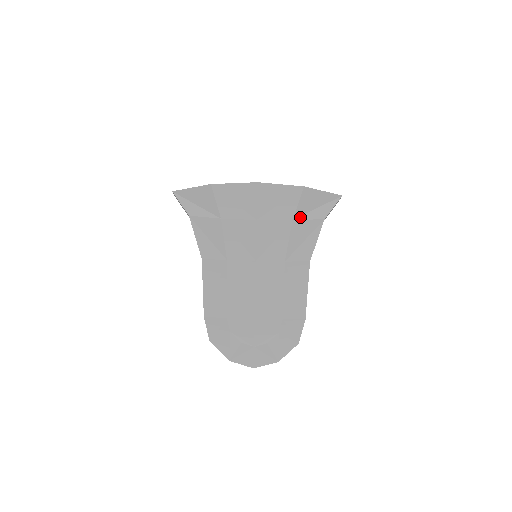
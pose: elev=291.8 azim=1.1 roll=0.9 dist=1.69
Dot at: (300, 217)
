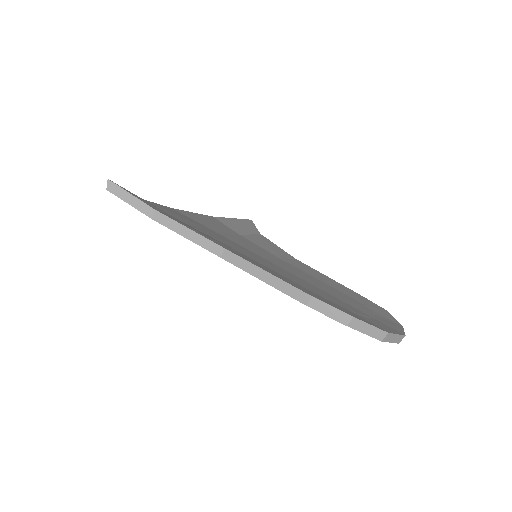
Dot at: (242, 232)
